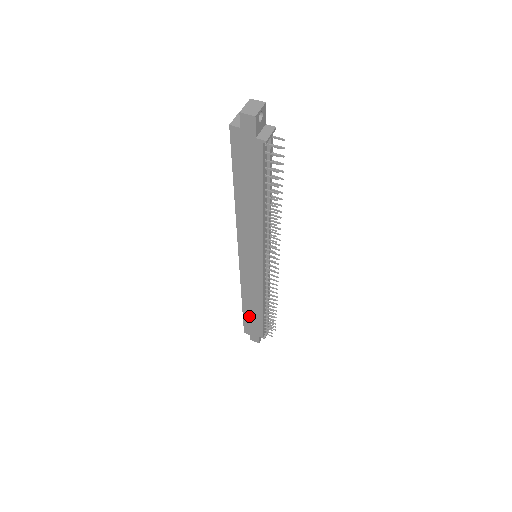
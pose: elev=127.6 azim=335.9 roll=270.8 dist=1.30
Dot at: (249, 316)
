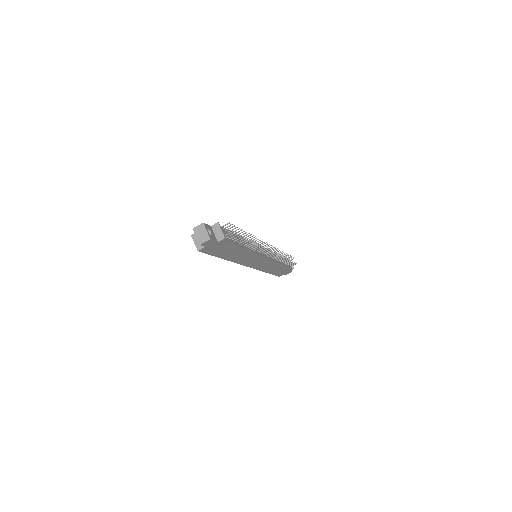
Dot at: (276, 272)
